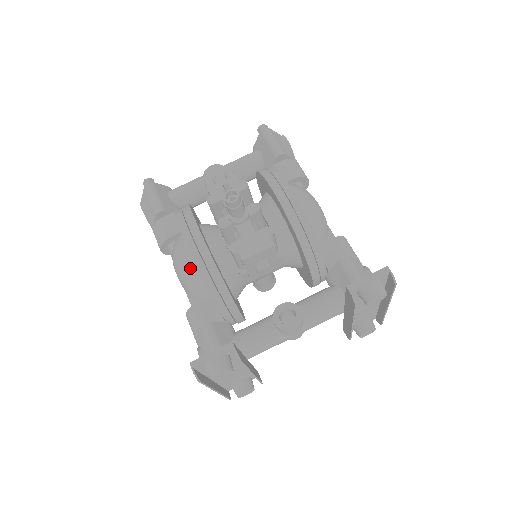
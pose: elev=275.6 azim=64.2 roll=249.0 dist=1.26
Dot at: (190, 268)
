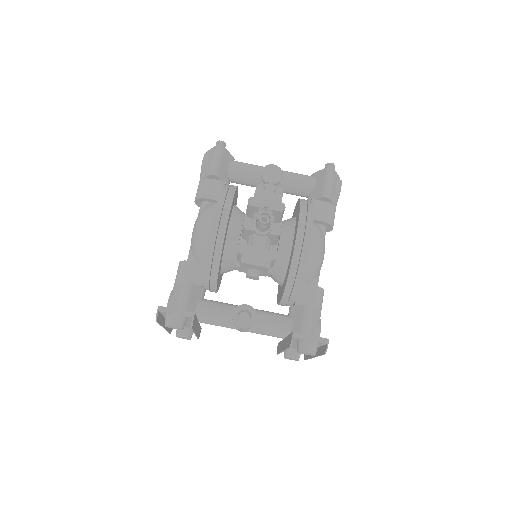
Dot at: (204, 236)
